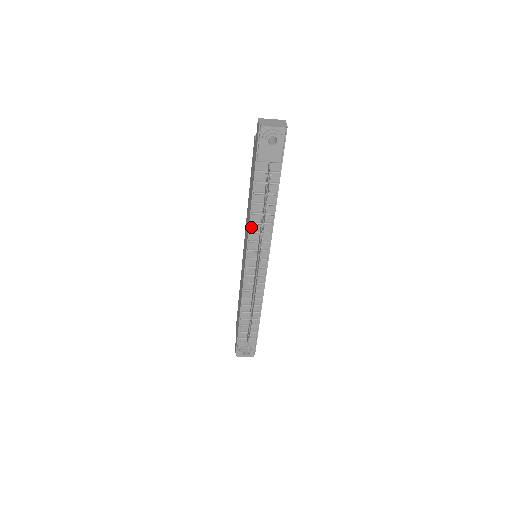
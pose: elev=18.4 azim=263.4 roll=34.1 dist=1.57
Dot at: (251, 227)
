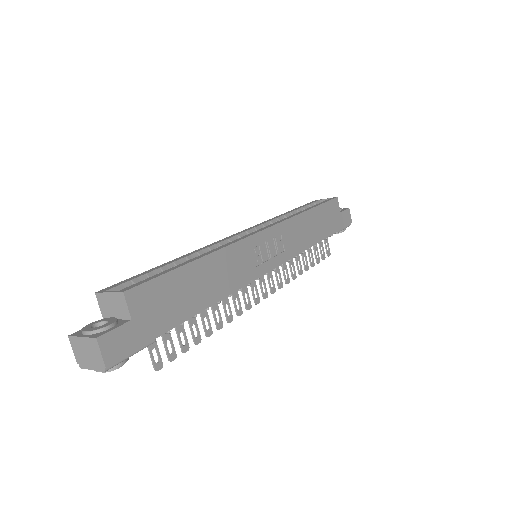
Dot at: occluded
